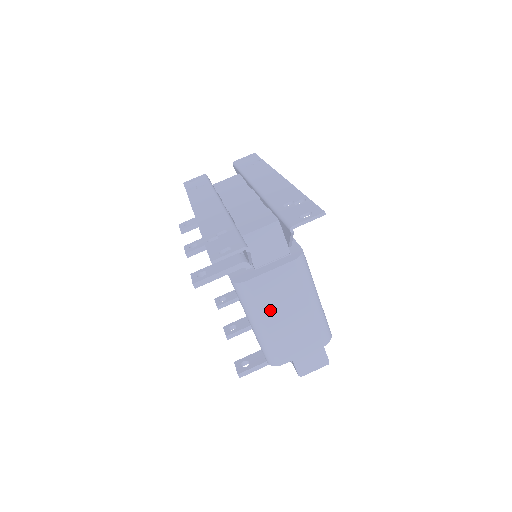
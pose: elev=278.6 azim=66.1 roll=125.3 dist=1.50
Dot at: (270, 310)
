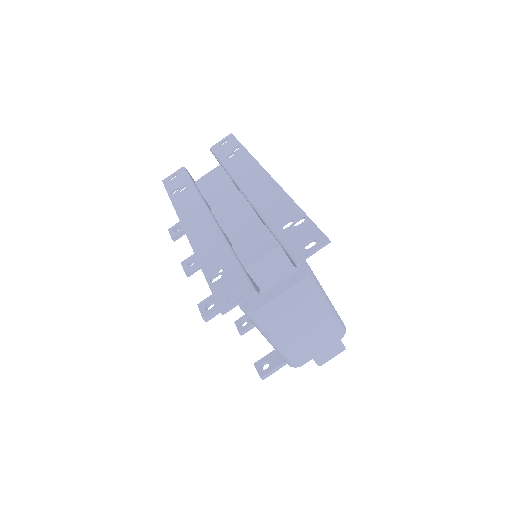
Dot at: (284, 326)
